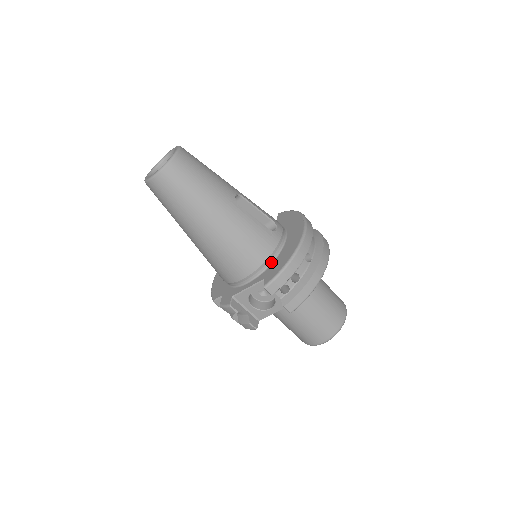
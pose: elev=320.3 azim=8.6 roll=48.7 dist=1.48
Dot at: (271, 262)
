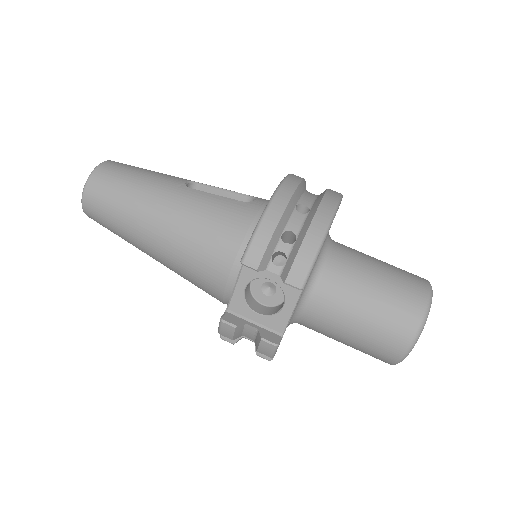
Dot at: occluded
